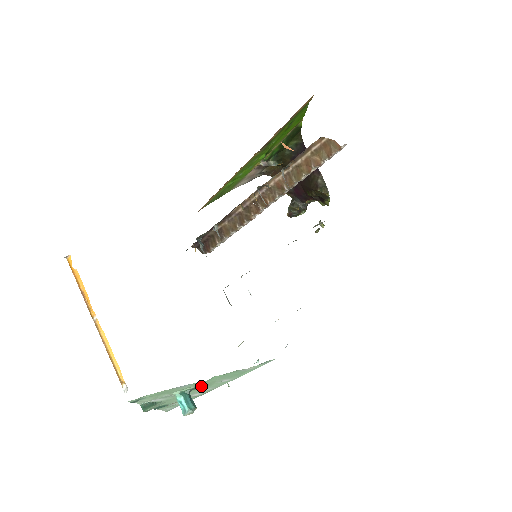
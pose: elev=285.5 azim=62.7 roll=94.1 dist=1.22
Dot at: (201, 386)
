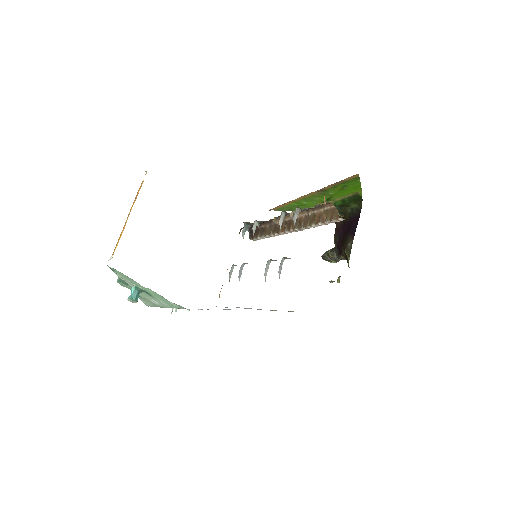
Dot at: (149, 293)
